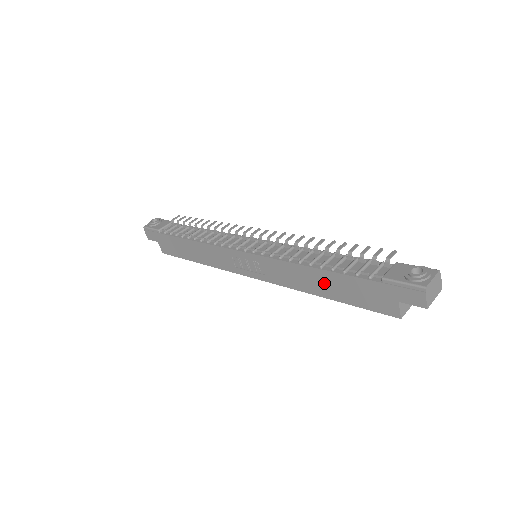
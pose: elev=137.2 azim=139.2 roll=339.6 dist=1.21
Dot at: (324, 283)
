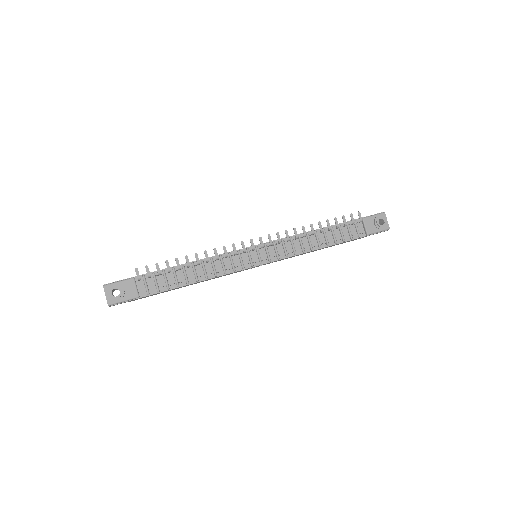
Dot at: occluded
